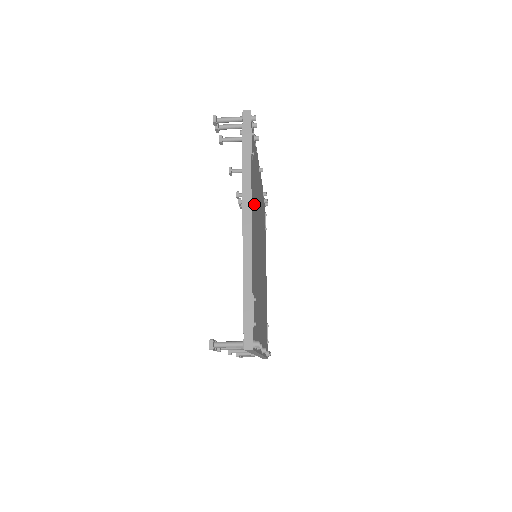
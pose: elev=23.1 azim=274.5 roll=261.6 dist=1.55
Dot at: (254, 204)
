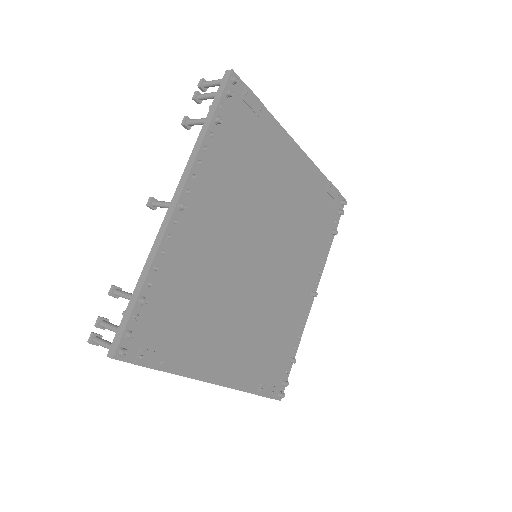
Dot at: (206, 340)
